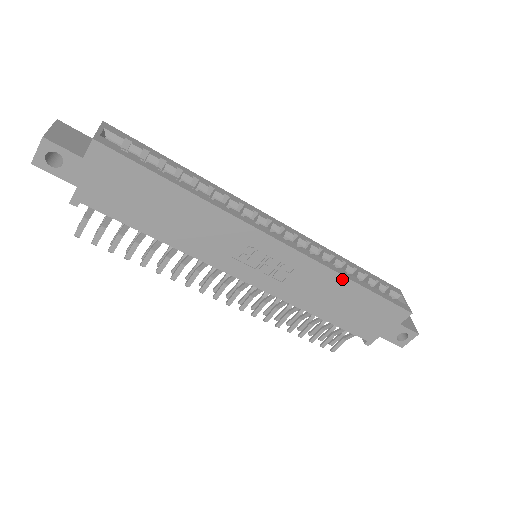
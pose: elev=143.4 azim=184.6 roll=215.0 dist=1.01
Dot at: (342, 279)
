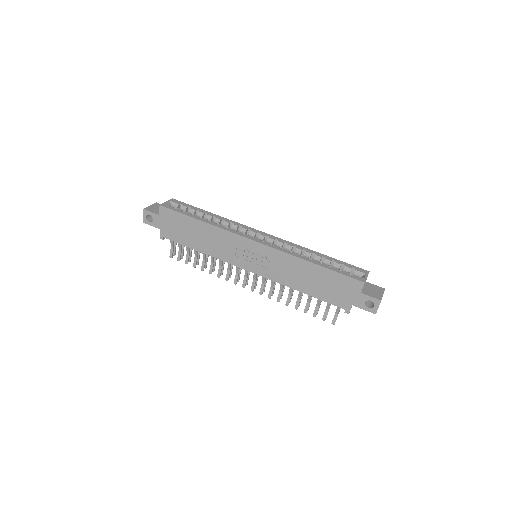
Dot at: (302, 261)
